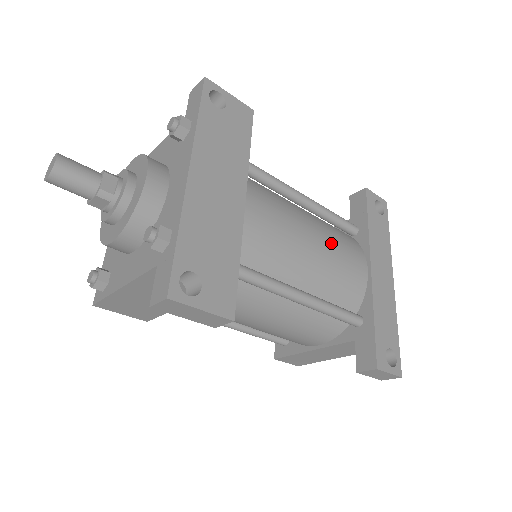
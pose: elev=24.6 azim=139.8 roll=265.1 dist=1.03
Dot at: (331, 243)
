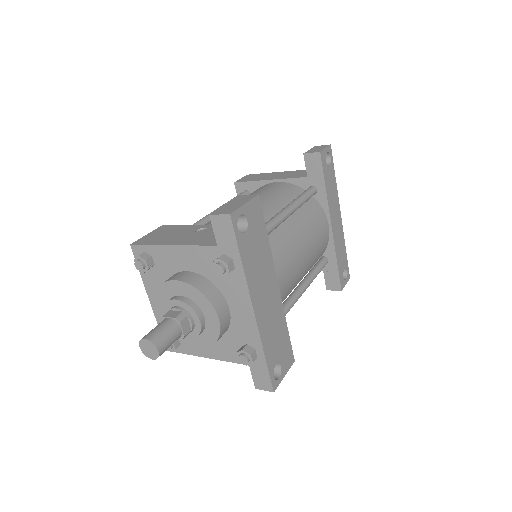
Dot at: (312, 236)
